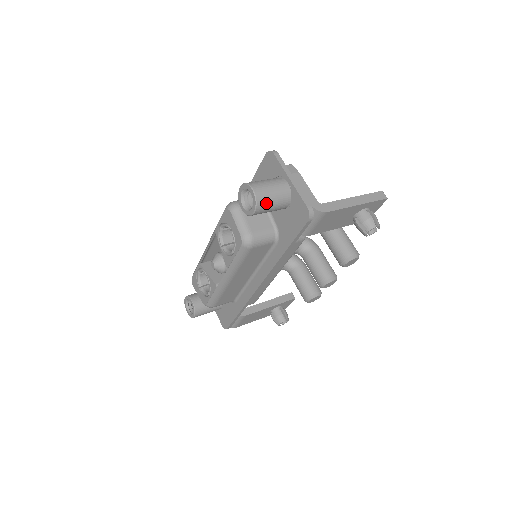
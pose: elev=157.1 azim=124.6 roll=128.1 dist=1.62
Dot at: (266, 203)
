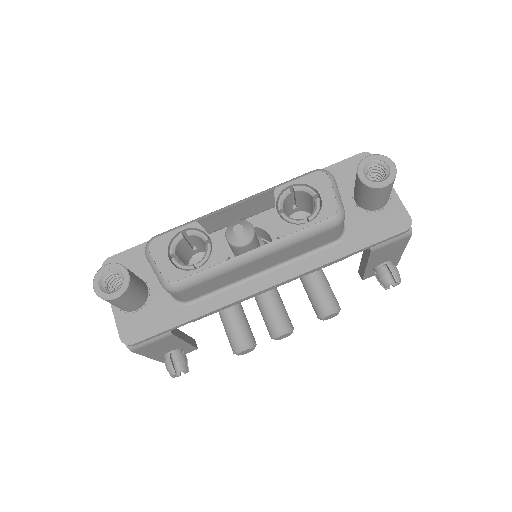
Dot at: (391, 186)
